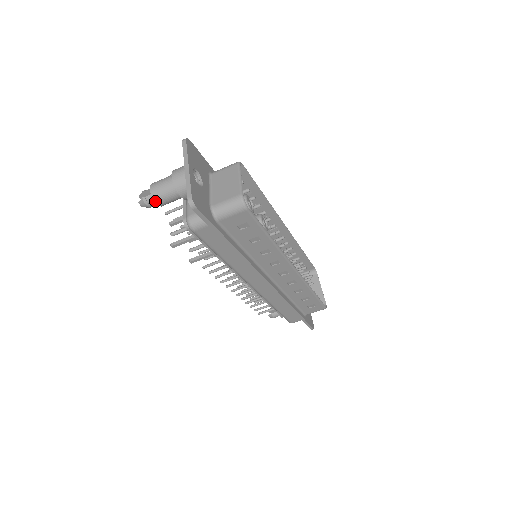
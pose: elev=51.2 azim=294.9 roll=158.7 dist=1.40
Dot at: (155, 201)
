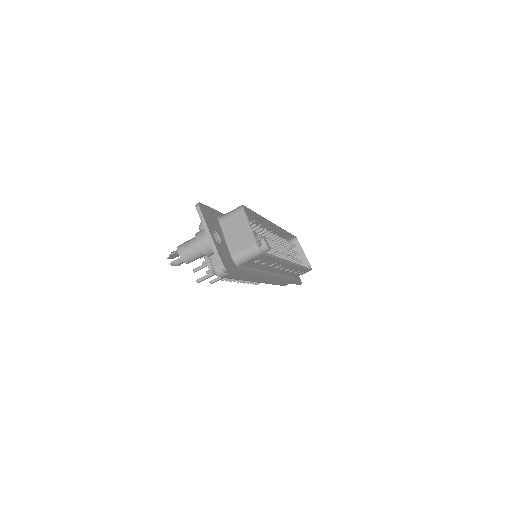
Dot at: occluded
